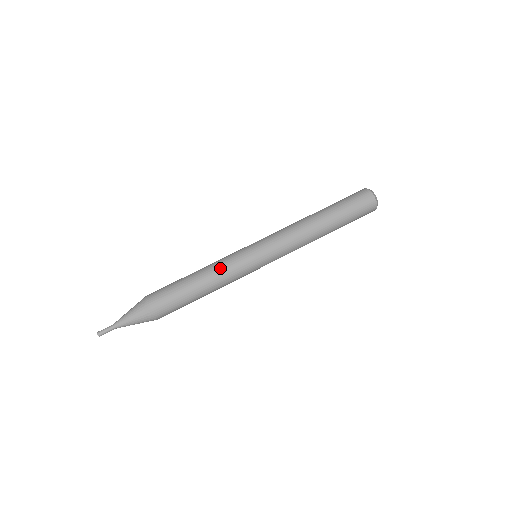
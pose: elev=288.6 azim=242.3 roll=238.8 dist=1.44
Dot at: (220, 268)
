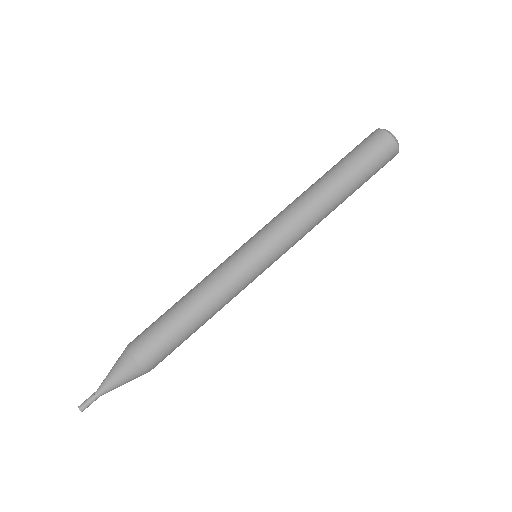
Dot at: (210, 282)
